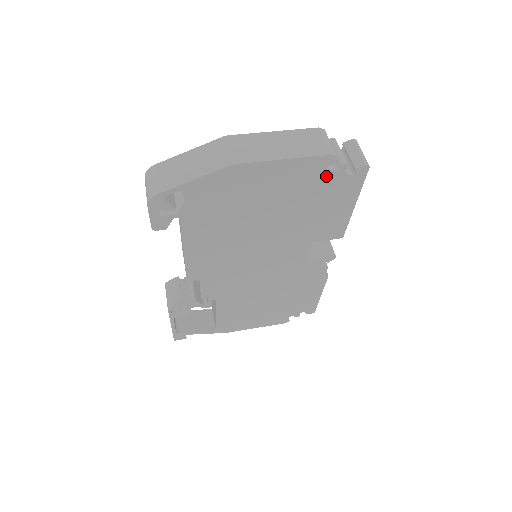
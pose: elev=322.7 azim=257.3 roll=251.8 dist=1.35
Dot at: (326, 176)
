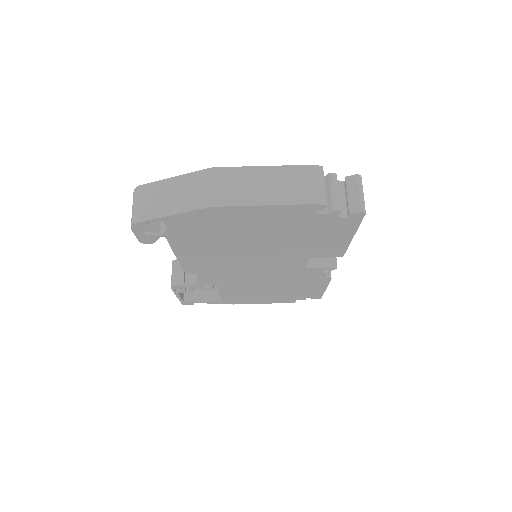
Dot at: (316, 217)
